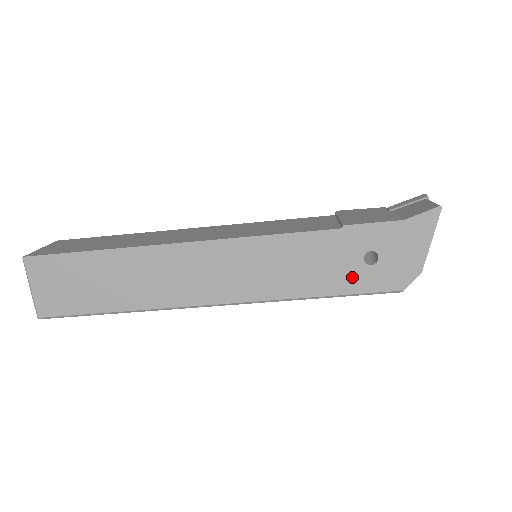
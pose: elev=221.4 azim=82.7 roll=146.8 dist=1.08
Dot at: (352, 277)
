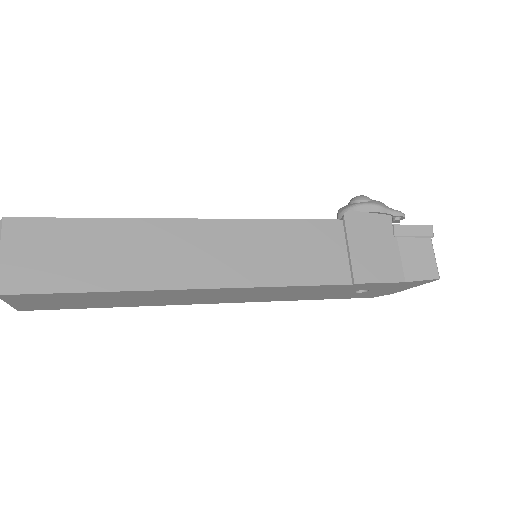
Dot at: (339, 295)
